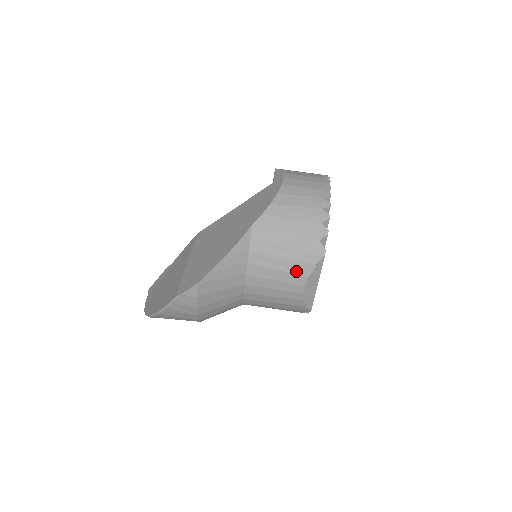
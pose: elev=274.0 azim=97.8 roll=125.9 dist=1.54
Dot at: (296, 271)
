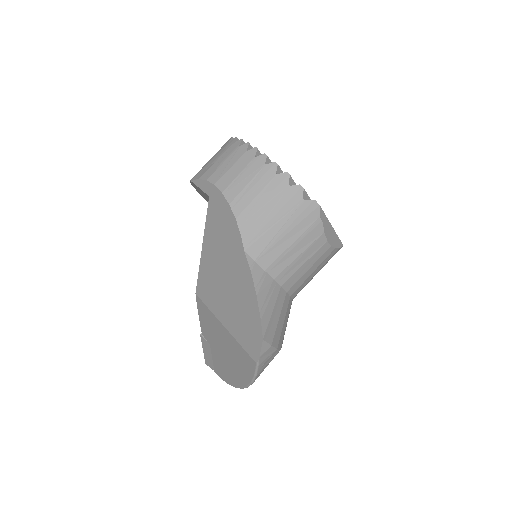
Dot at: (312, 240)
